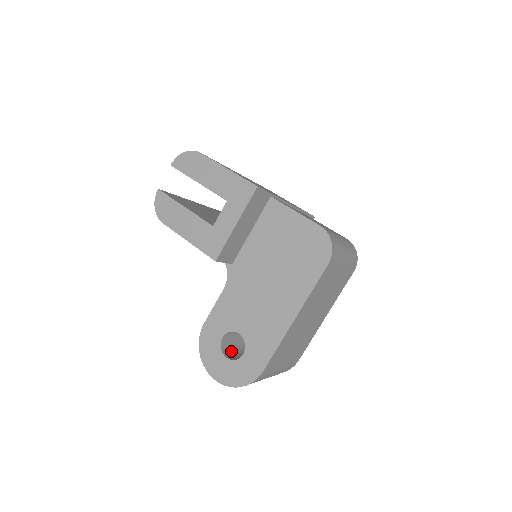
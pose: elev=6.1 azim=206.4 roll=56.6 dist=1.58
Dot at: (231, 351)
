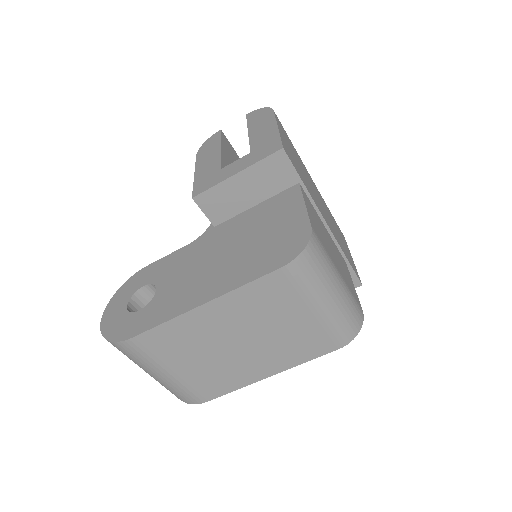
Dot at: occluded
